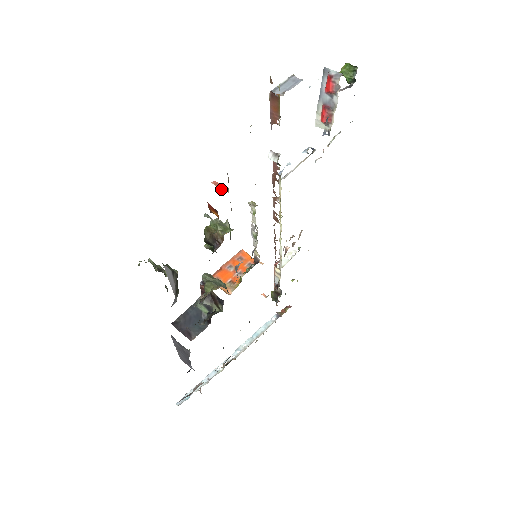
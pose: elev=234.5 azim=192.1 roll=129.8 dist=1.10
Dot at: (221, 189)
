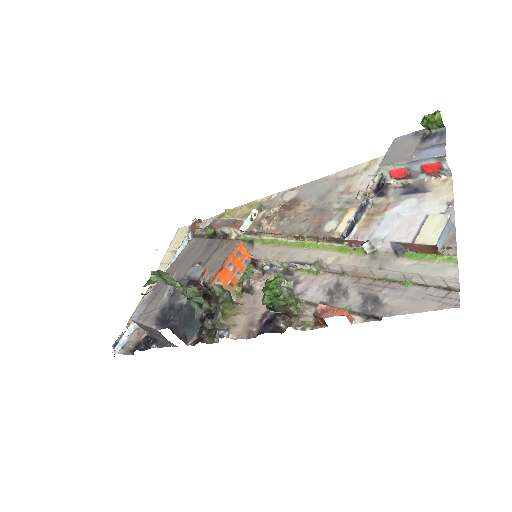
Dot at: occluded
